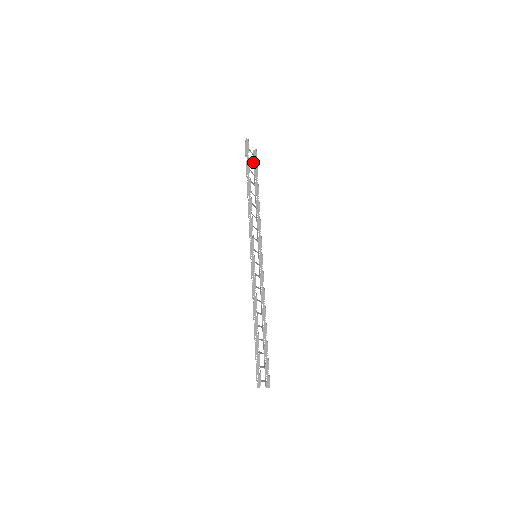
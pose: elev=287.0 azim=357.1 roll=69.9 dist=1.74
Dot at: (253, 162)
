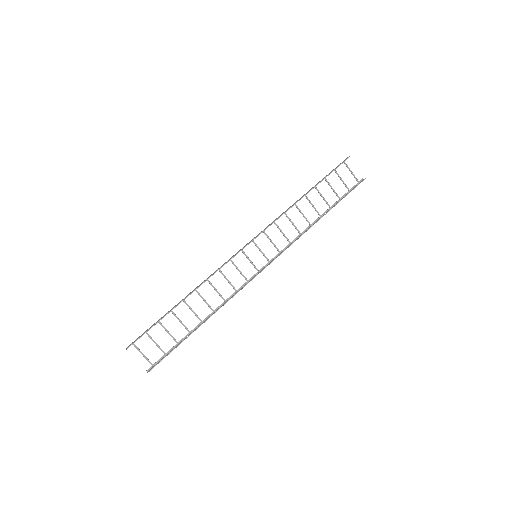
Dot at: (352, 188)
